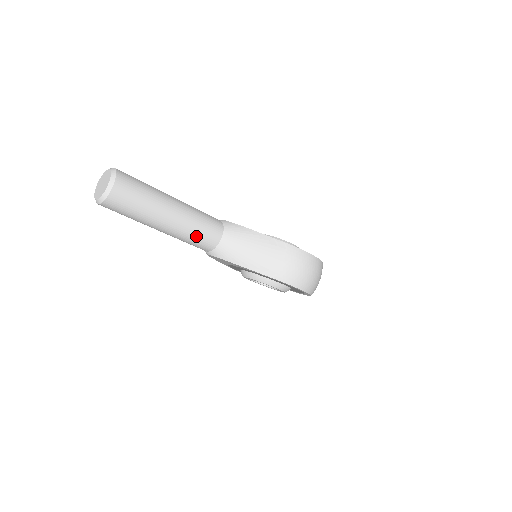
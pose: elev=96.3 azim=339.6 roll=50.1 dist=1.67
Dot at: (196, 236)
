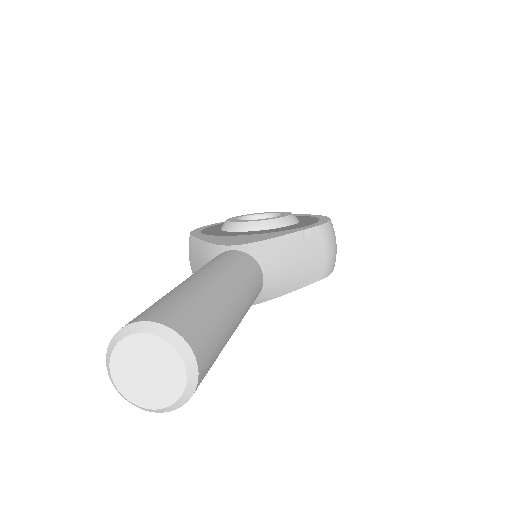
Dot at: (250, 306)
